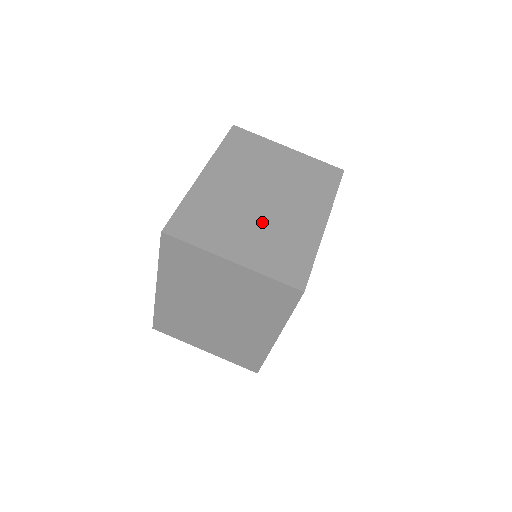
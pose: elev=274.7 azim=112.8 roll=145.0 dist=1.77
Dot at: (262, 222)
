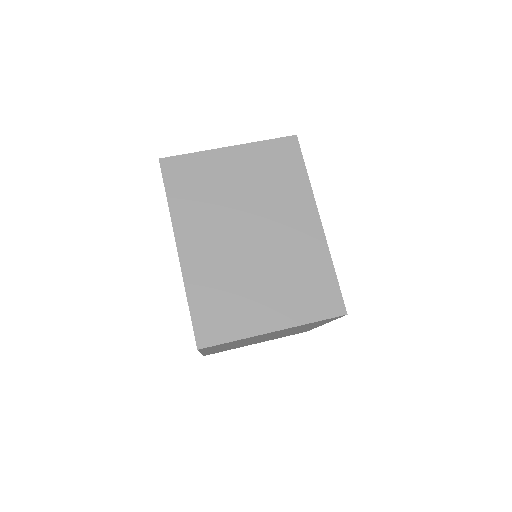
Dot at: (268, 267)
